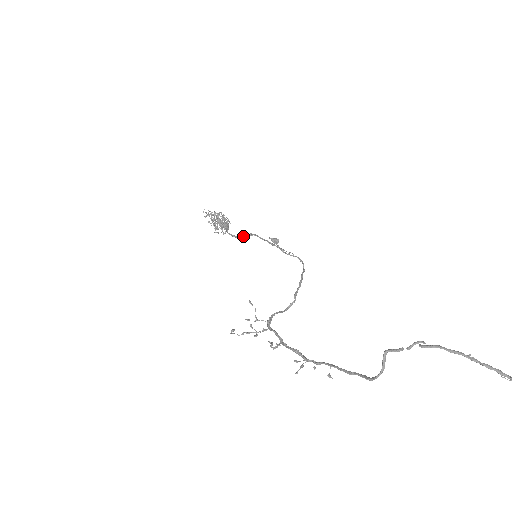
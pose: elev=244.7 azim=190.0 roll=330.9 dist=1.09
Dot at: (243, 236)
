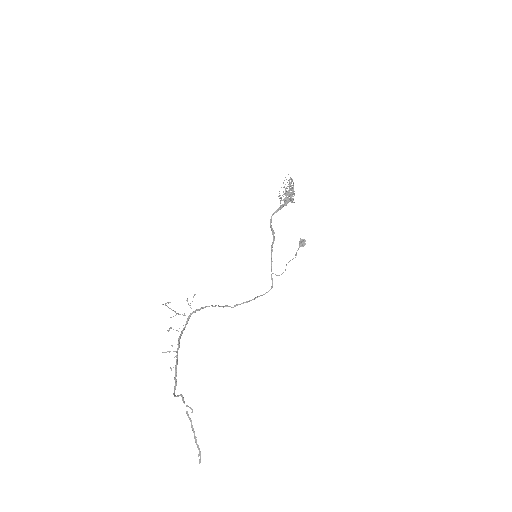
Dot at: (272, 231)
